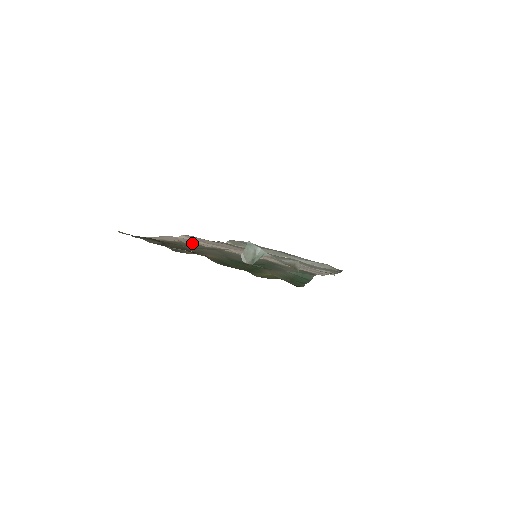
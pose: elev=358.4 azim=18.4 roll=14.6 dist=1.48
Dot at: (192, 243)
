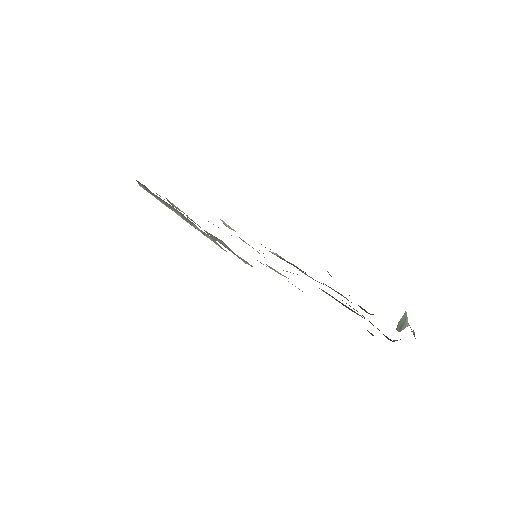
Dot at: occluded
